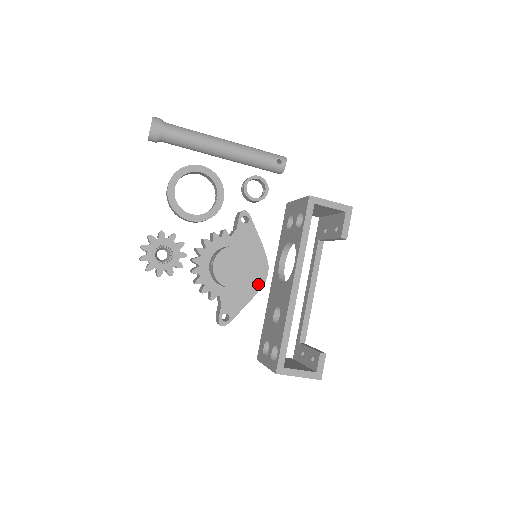
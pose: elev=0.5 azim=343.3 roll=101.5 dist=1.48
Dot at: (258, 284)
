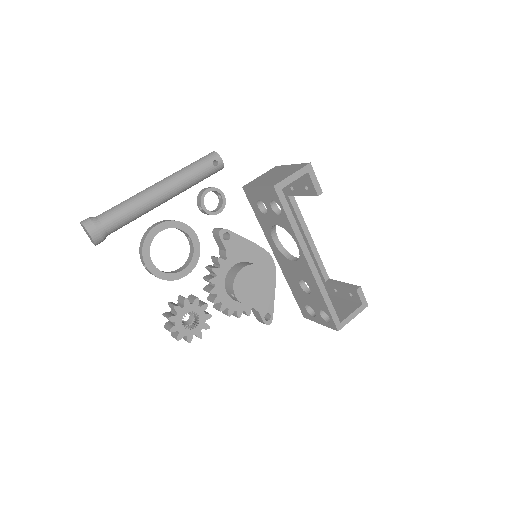
Dot at: (272, 273)
